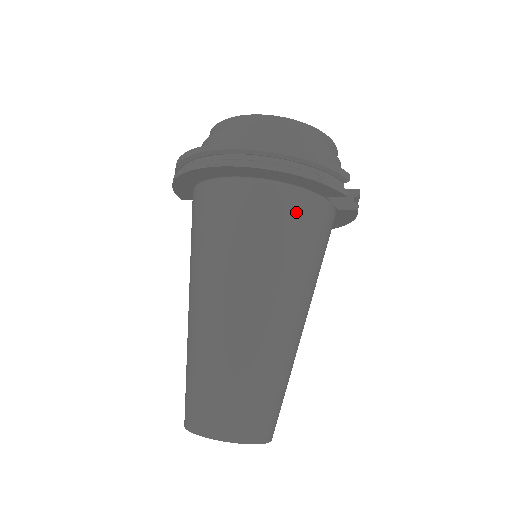
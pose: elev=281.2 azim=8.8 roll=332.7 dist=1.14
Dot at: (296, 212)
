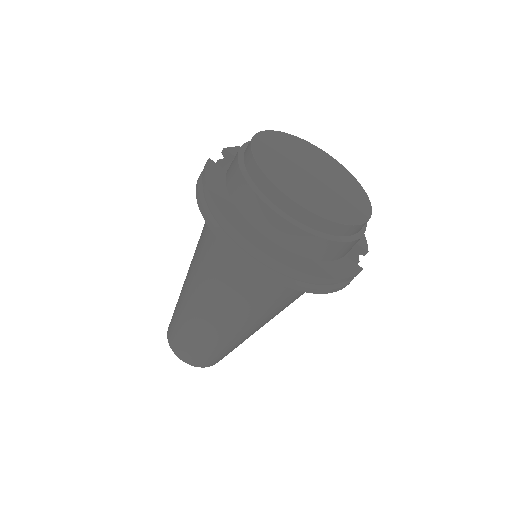
Dot at: occluded
